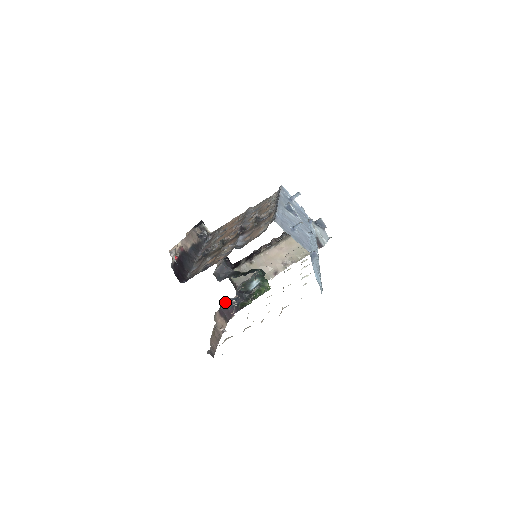
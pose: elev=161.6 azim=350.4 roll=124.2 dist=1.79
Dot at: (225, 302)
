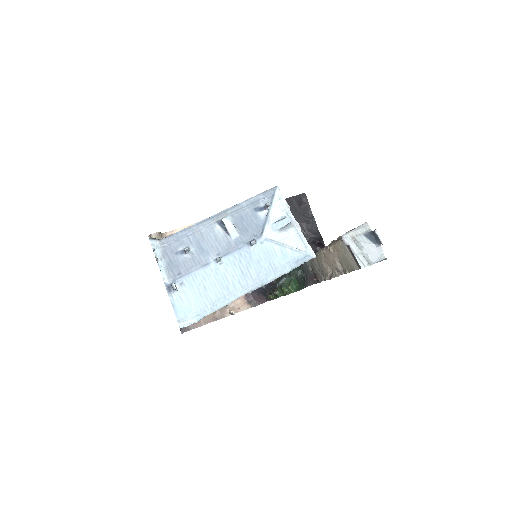
Dot at: occluded
